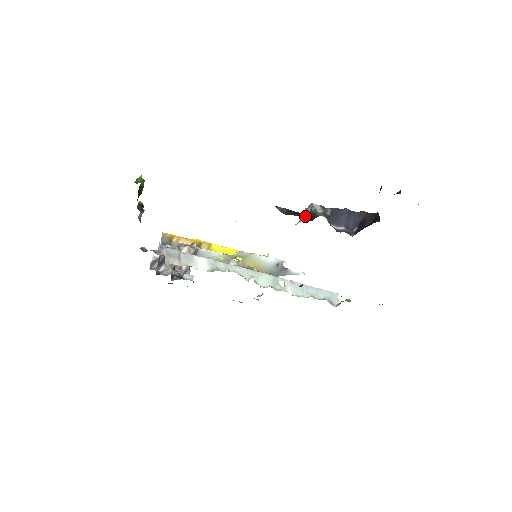
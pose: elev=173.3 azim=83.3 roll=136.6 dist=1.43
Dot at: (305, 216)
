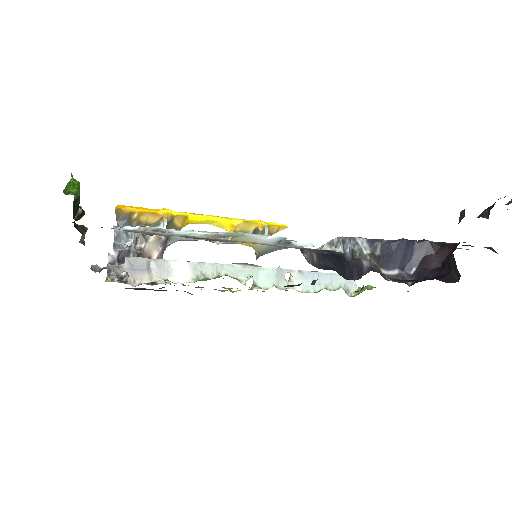
Dot at: (345, 263)
